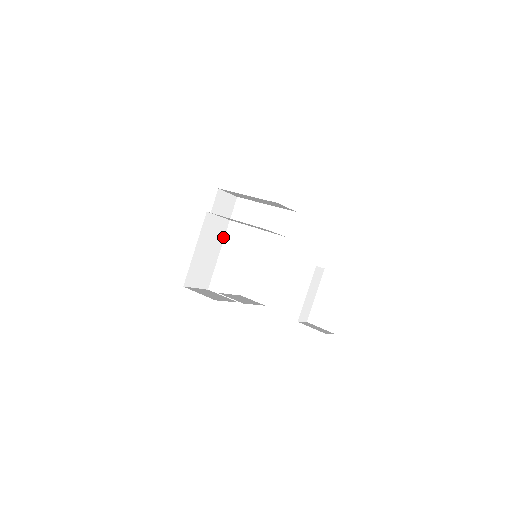
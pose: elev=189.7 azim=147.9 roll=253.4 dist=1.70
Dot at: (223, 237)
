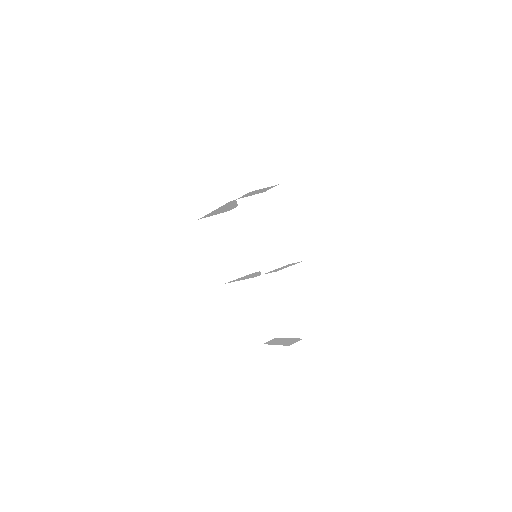
Dot at: occluded
